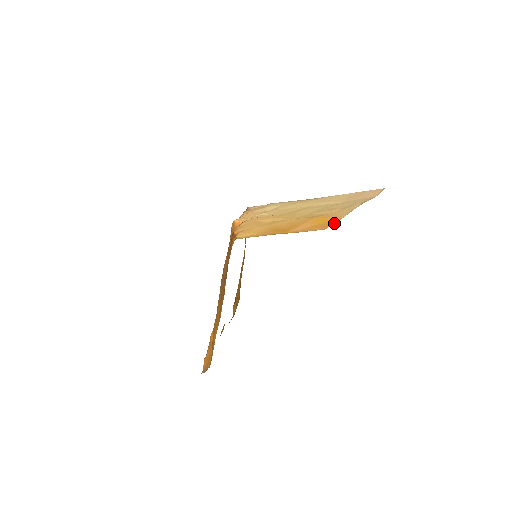
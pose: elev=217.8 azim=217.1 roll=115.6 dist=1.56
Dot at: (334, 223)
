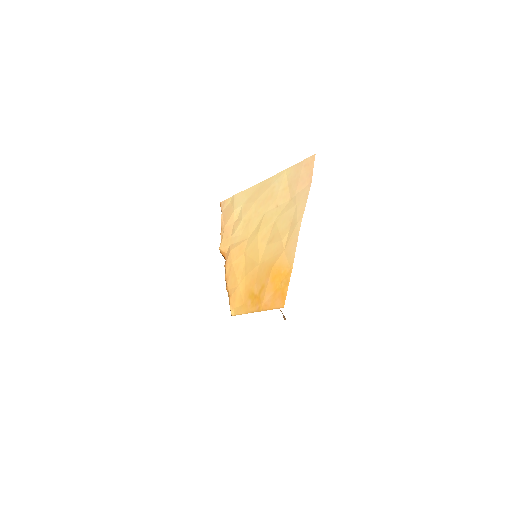
Dot at: (287, 288)
